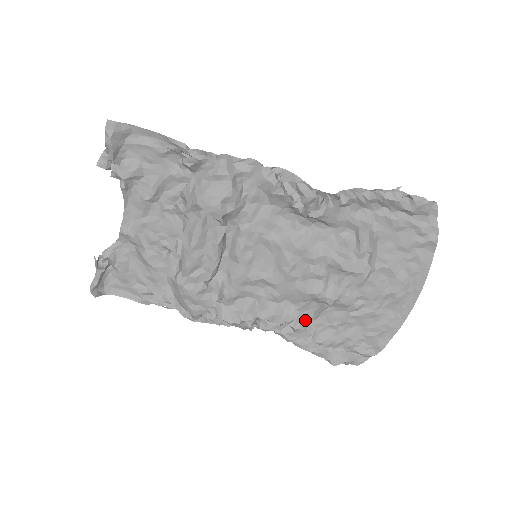
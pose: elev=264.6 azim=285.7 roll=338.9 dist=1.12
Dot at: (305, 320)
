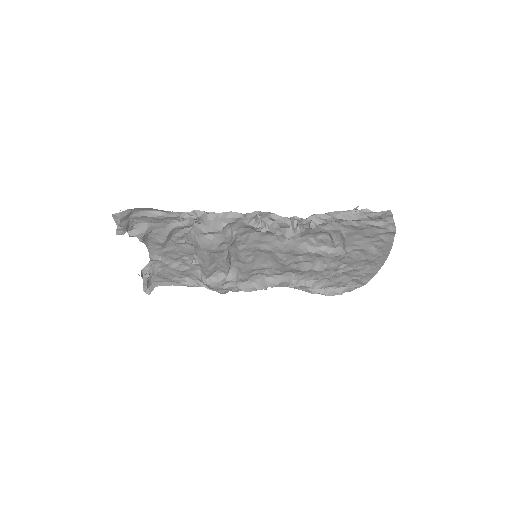
Dot at: (304, 278)
